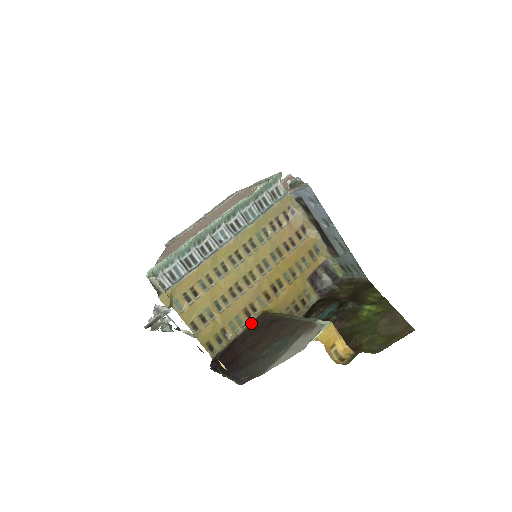
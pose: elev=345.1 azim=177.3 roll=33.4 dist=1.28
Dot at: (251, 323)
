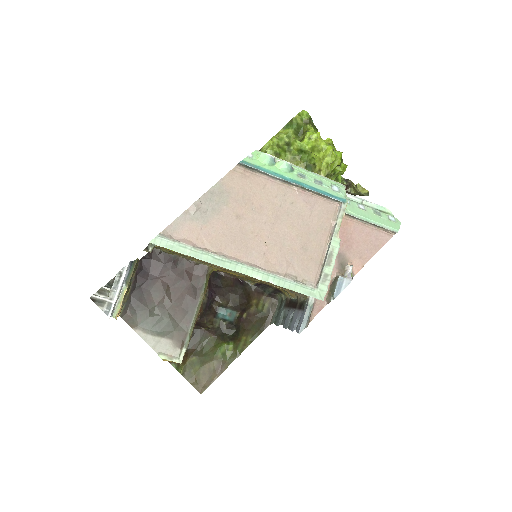
Dot at: (197, 263)
